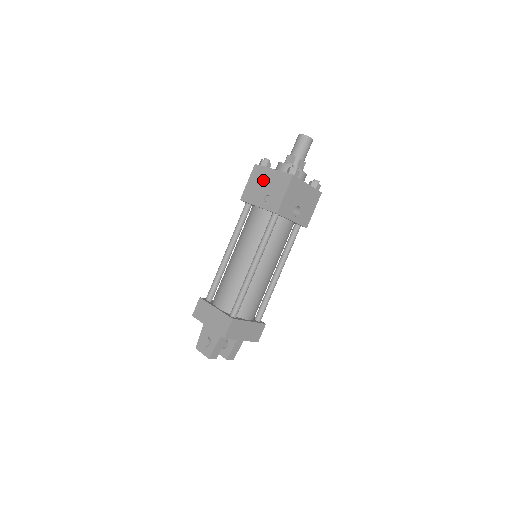
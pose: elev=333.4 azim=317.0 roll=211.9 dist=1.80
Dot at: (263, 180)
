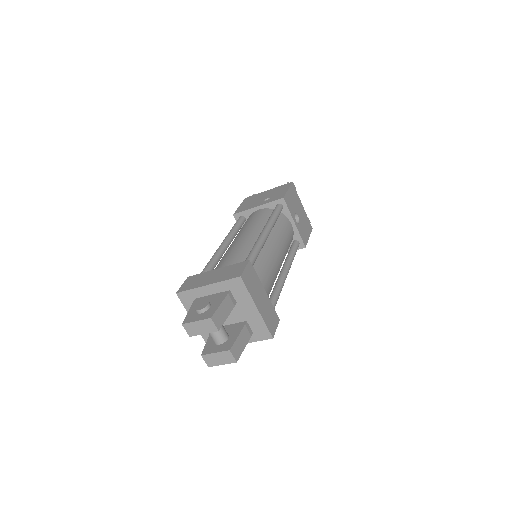
Dot at: (258, 197)
